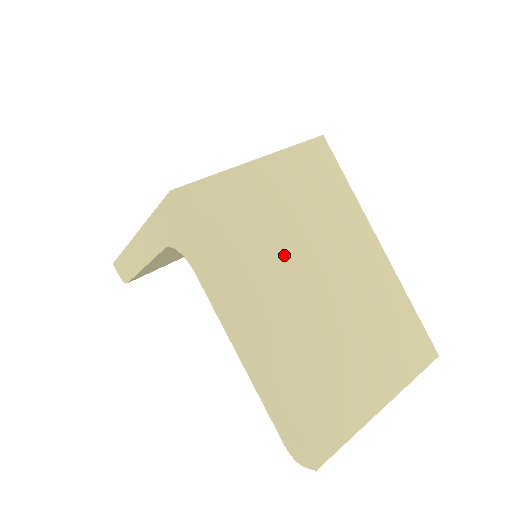
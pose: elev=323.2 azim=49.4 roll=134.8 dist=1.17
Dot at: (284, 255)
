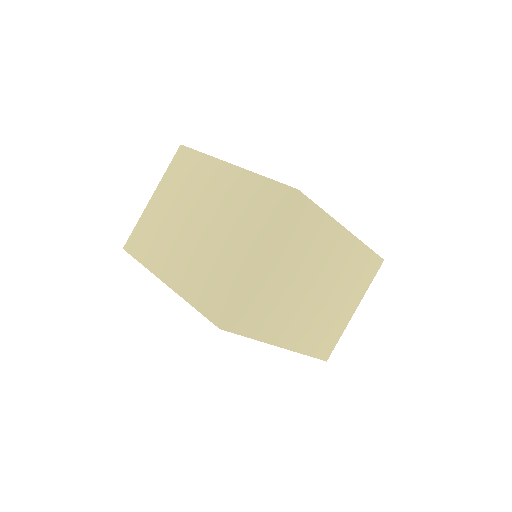
Dot at: (292, 296)
